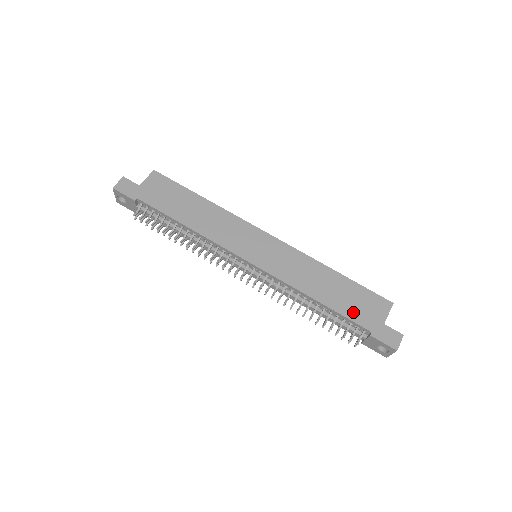
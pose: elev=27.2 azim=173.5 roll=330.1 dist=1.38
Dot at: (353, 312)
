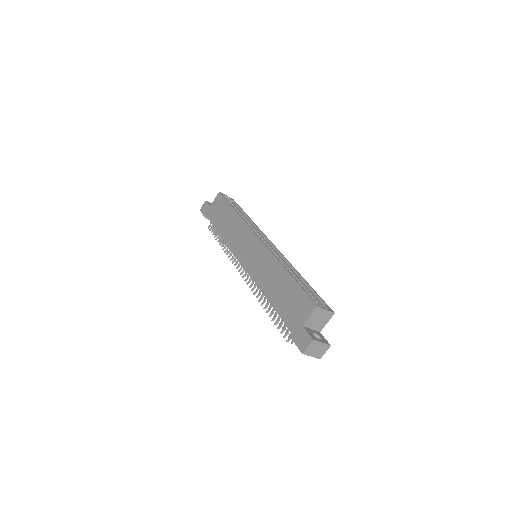
Dot at: (285, 311)
